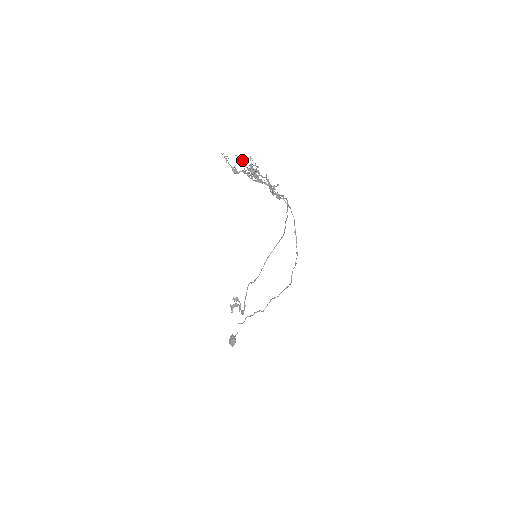
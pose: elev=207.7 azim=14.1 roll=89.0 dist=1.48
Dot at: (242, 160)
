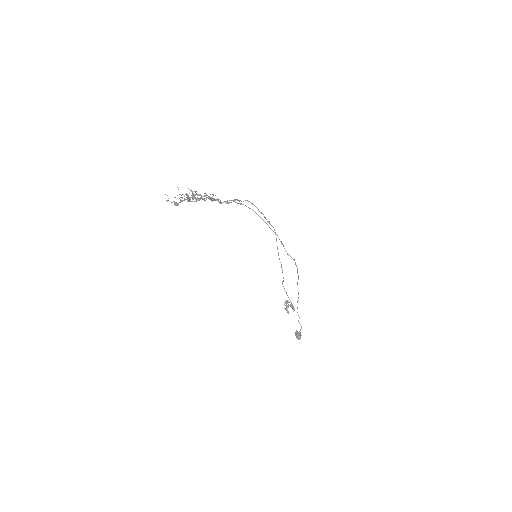
Dot at: (183, 194)
